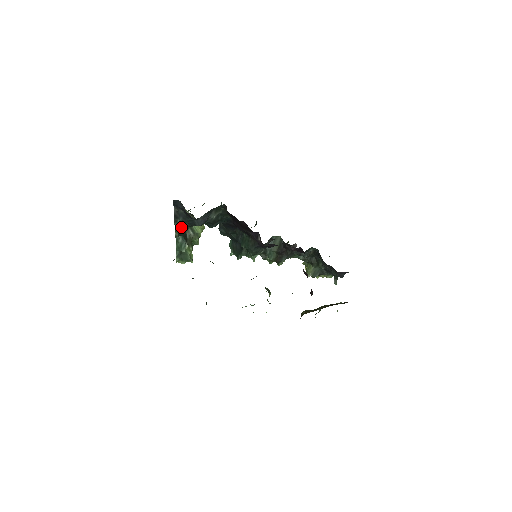
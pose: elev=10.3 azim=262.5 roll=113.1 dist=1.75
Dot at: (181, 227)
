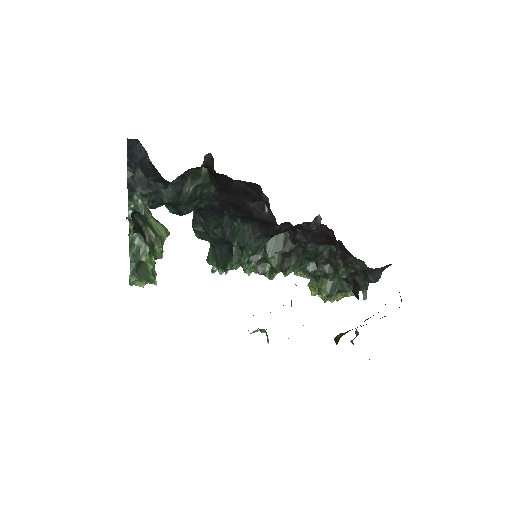
Dot at: (139, 208)
